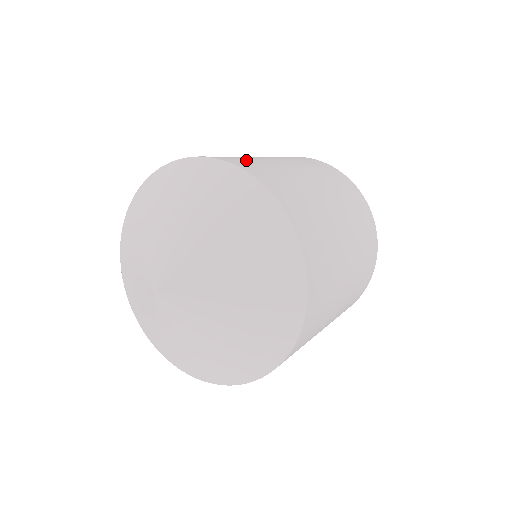
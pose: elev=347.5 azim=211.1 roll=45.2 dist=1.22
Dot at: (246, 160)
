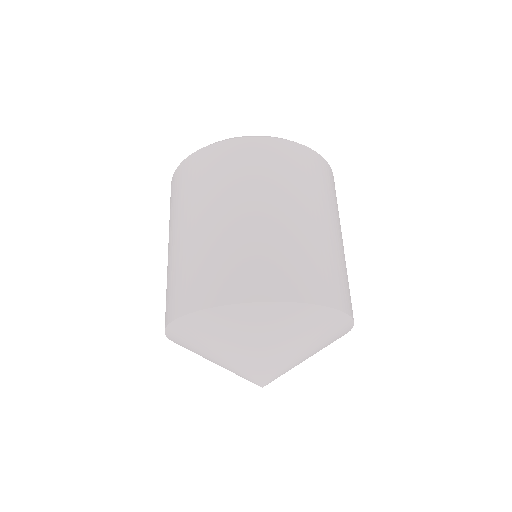
Dot at: (185, 282)
